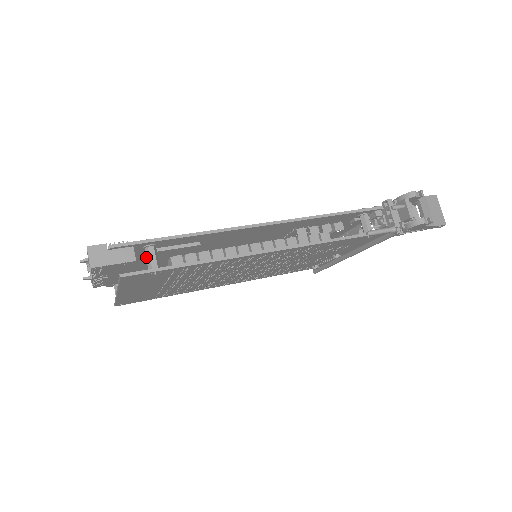
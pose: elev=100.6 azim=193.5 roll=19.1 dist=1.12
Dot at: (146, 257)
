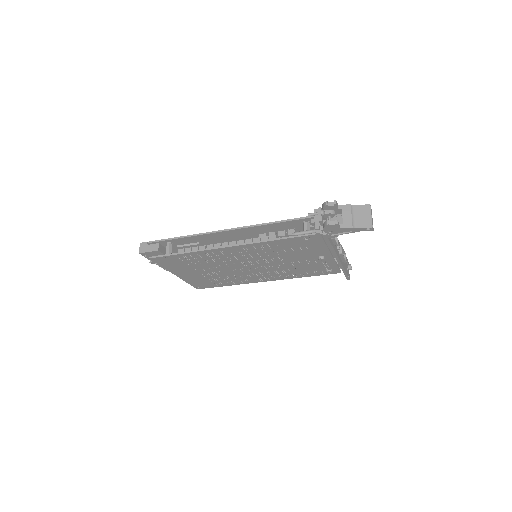
Dot at: (166, 249)
